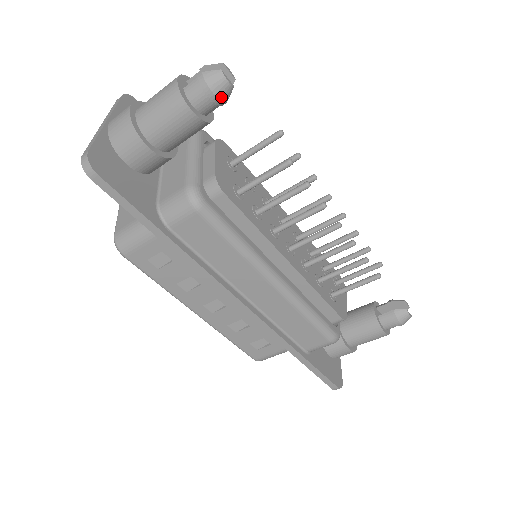
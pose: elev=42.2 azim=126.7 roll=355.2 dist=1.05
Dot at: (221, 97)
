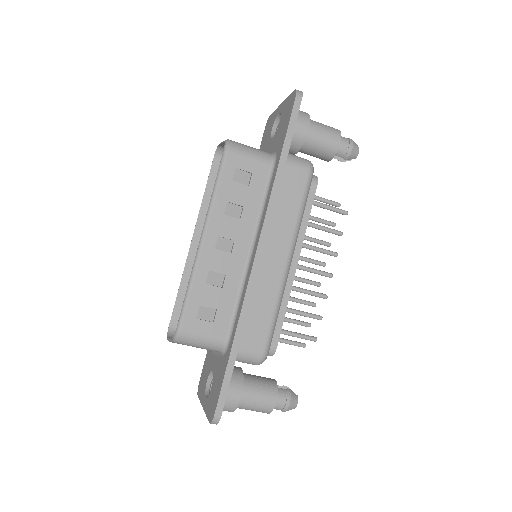
Dot at: (351, 154)
